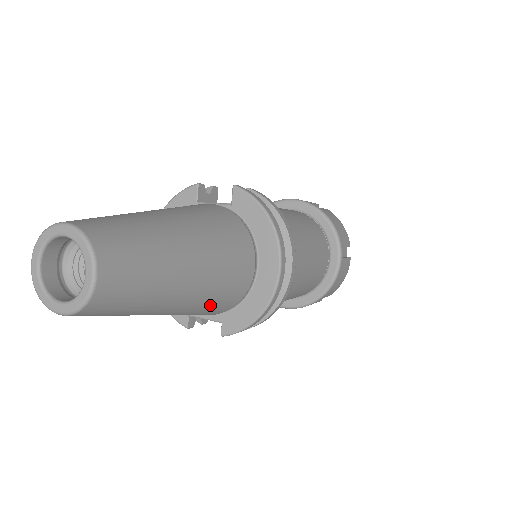
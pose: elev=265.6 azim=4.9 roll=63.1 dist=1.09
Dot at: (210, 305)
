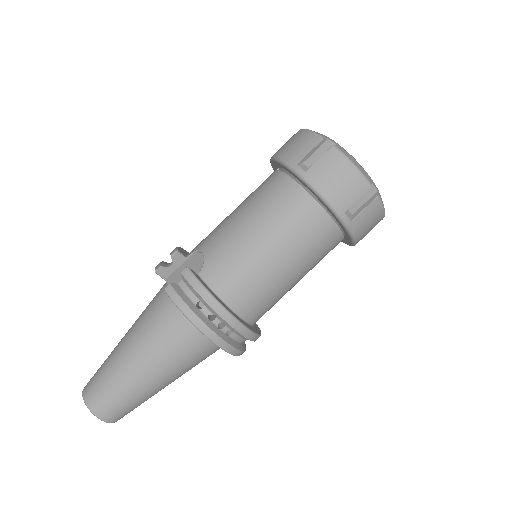
Dot at: occluded
